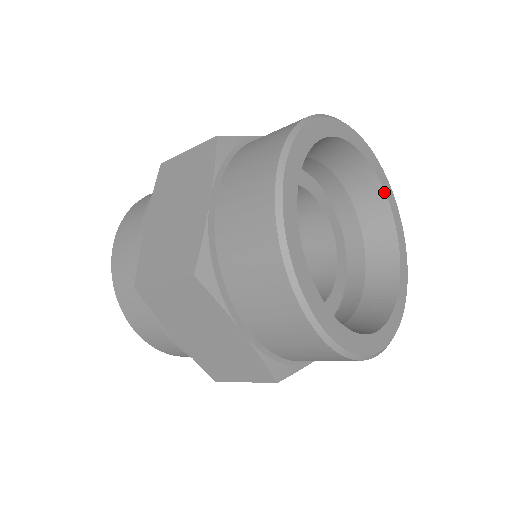
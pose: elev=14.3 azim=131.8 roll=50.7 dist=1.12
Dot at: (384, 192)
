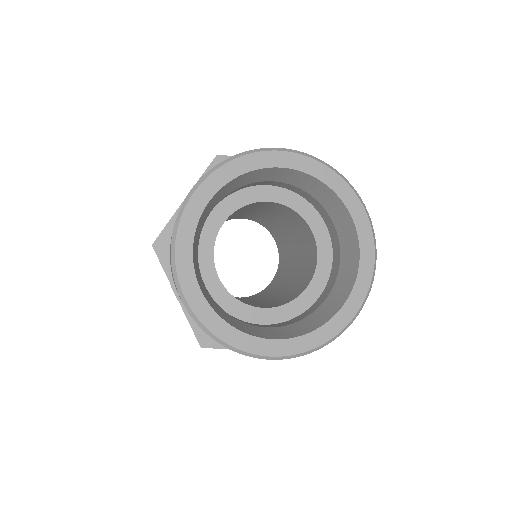
Dot at: (355, 229)
